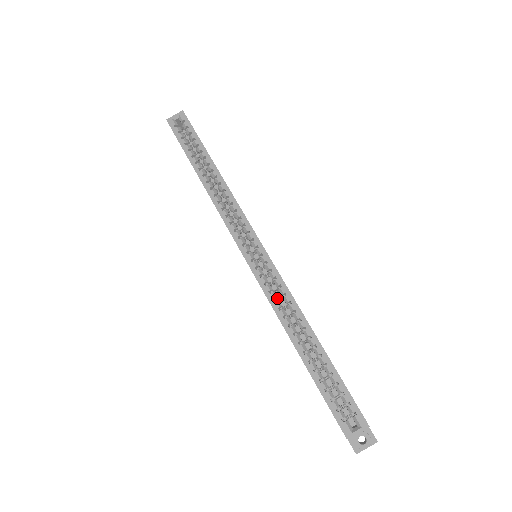
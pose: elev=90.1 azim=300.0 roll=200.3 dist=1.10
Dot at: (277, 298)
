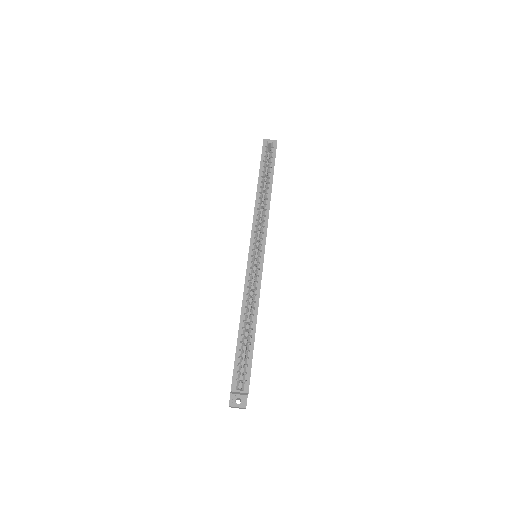
Dot at: (250, 287)
